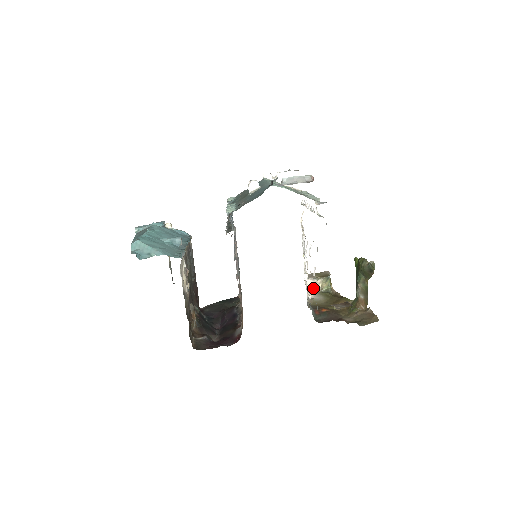
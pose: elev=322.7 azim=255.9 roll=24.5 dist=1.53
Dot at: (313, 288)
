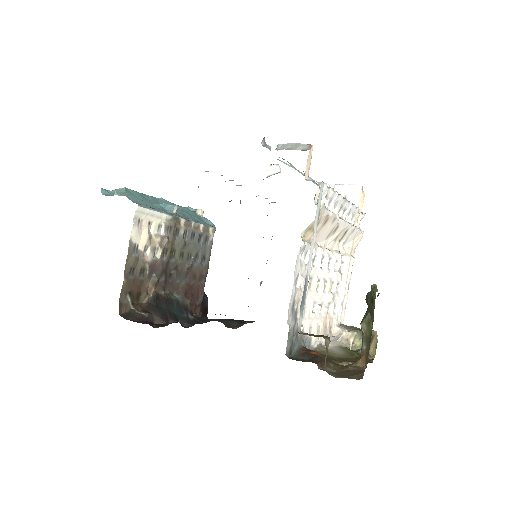
Dot at: (339, 339)
